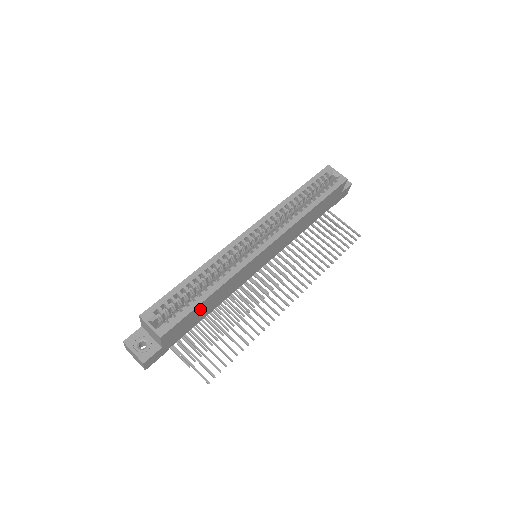
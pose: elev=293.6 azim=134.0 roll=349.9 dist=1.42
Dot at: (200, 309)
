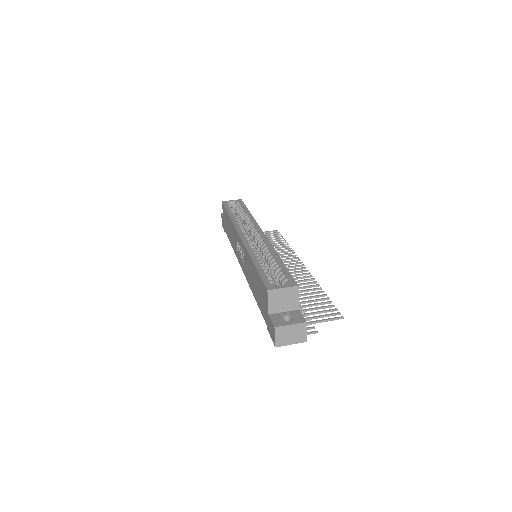
Dot at: occluded
